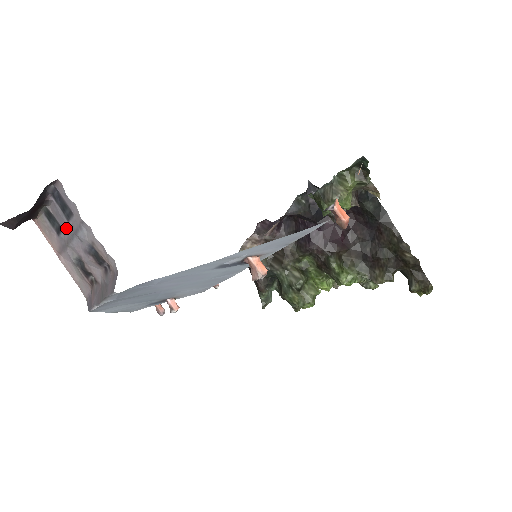
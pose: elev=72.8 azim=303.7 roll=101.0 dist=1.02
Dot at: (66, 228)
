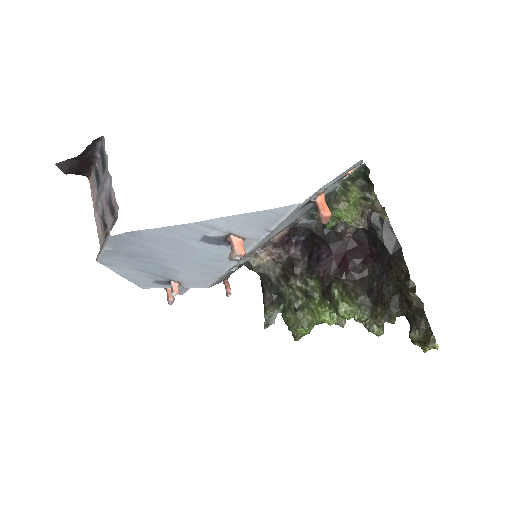
Dot at: (101, 182)
